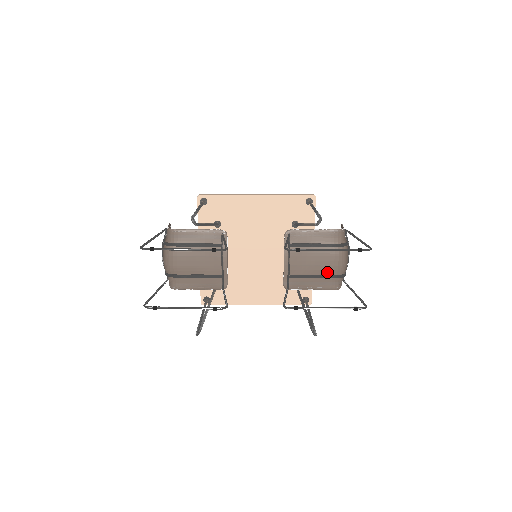
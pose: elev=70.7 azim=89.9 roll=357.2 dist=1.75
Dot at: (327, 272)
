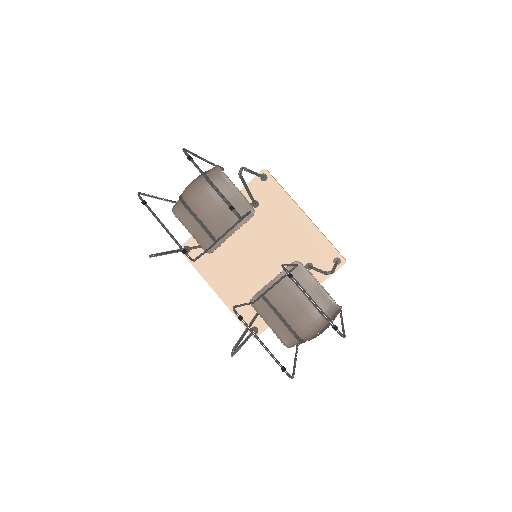
Dot at: (293, 324)
